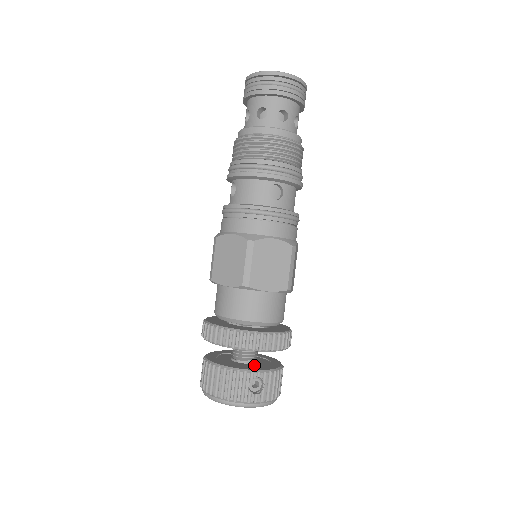
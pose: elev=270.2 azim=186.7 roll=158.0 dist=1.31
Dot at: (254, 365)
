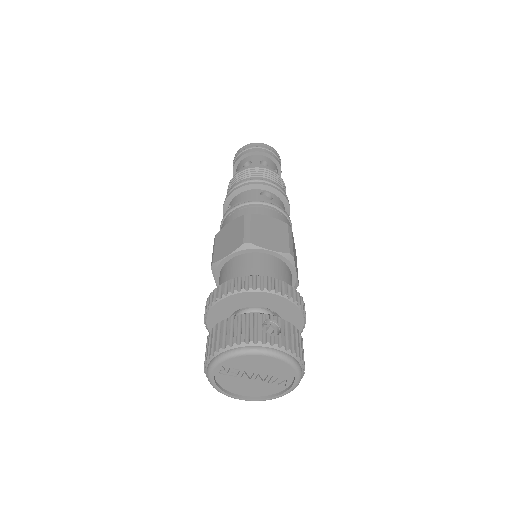
Dot at: occluded
